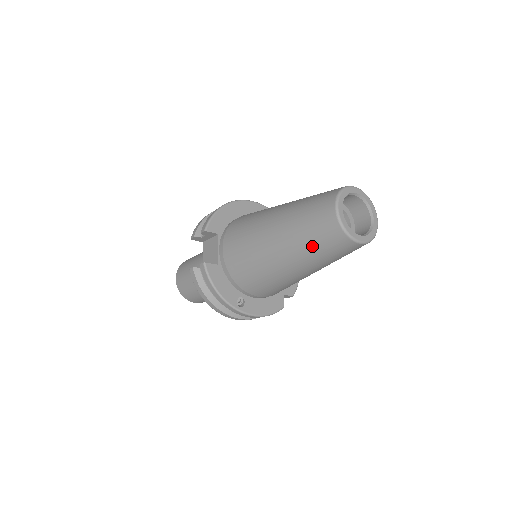
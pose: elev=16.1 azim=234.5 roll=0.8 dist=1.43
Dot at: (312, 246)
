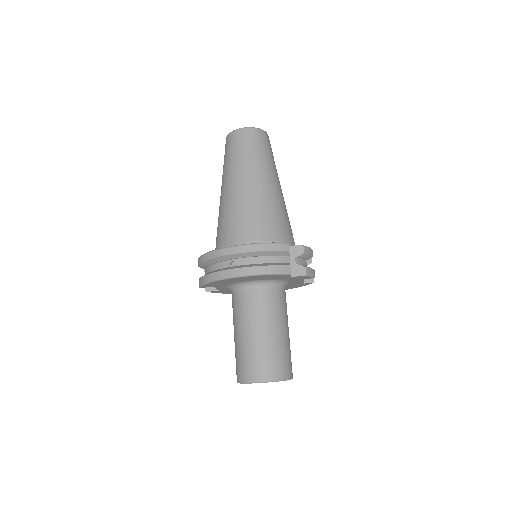
Dot at: (229, 159)
